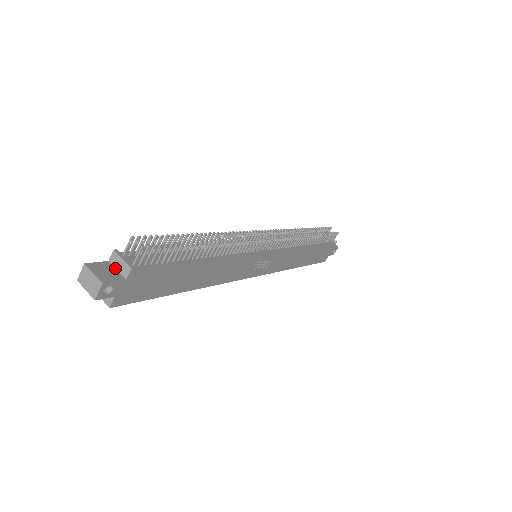
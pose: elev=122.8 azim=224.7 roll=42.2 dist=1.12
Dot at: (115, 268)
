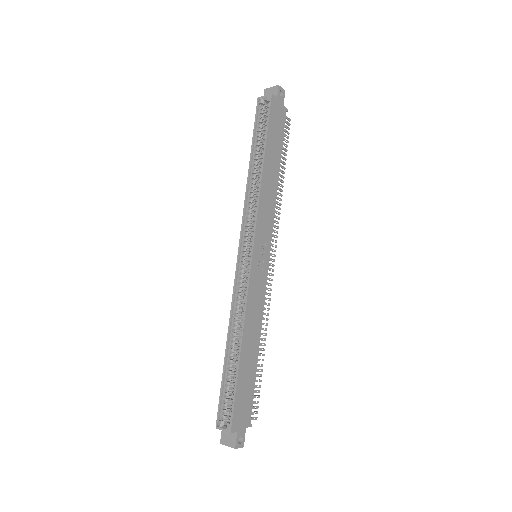
Dot at: occluded
